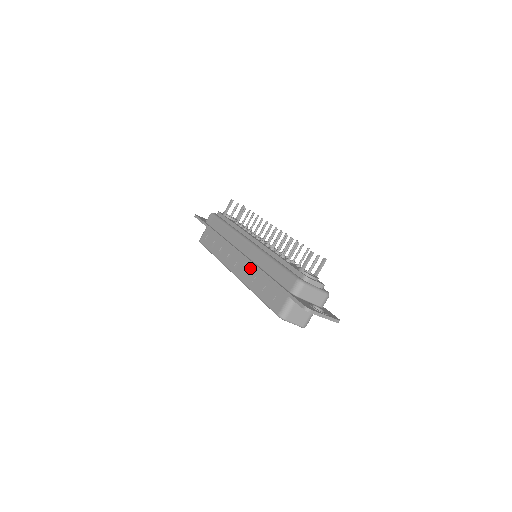
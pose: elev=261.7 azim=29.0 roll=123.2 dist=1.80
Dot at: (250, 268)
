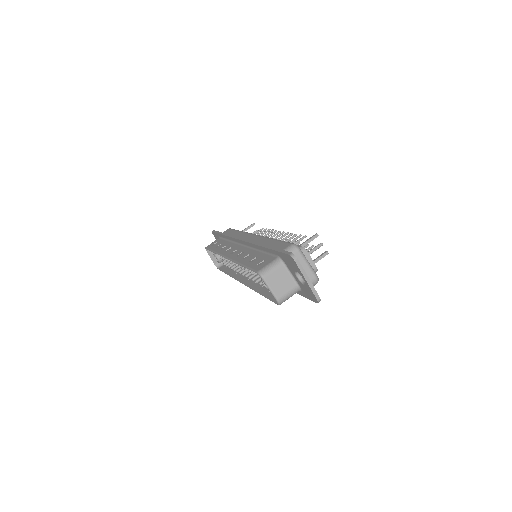
Dot at: (247, 250)
